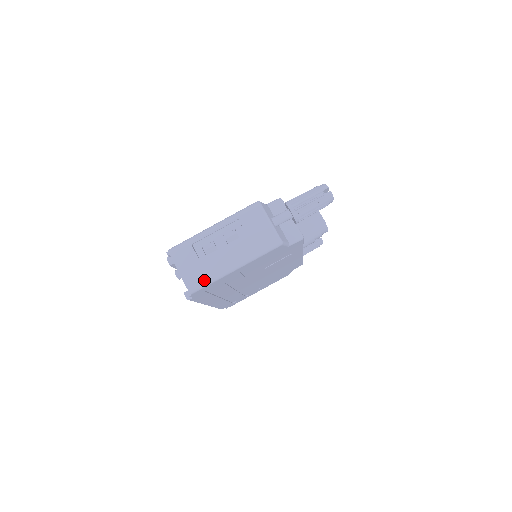
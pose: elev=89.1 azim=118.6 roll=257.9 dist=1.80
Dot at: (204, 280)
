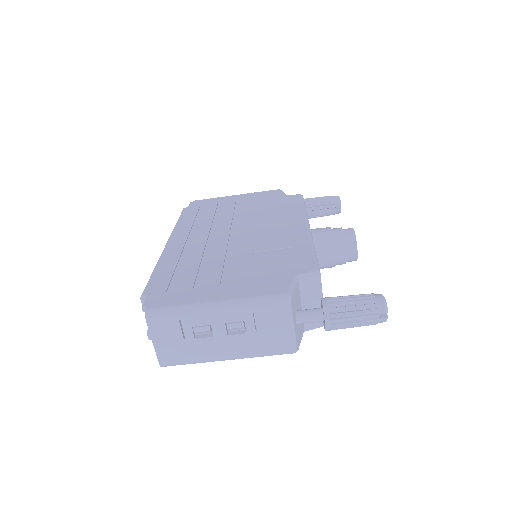
Dot at: (184, 362)
